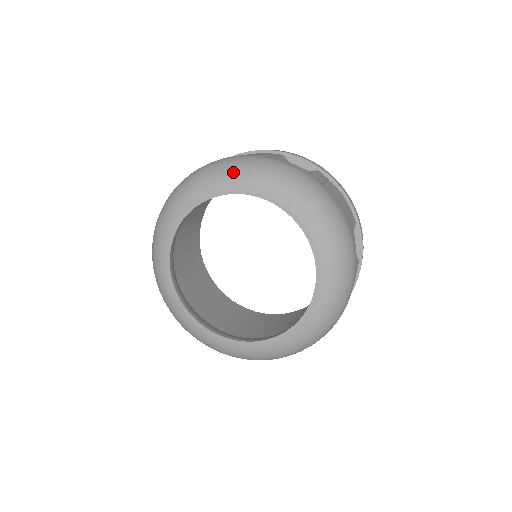
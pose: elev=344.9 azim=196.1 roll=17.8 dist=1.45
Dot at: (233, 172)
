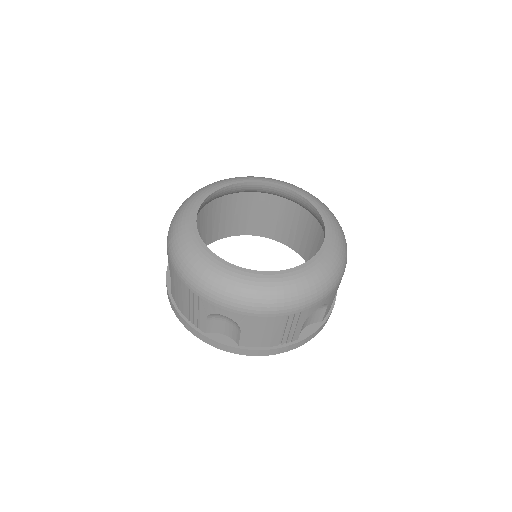
Dot at: (251, 176)
